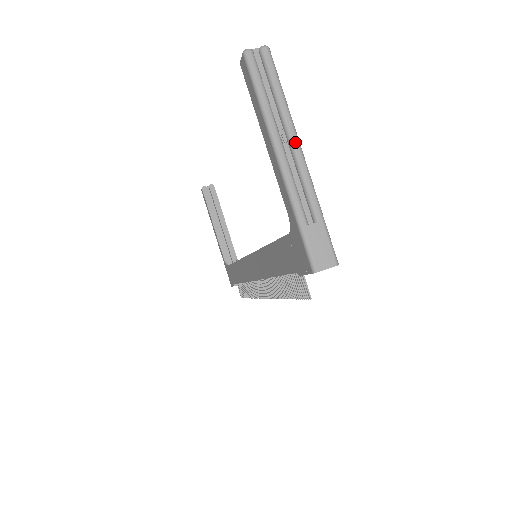
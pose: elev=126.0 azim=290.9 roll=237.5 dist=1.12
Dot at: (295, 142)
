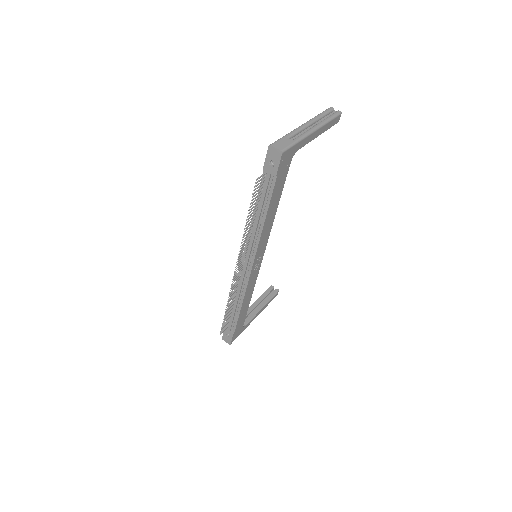
Dot at: (316, 126)
